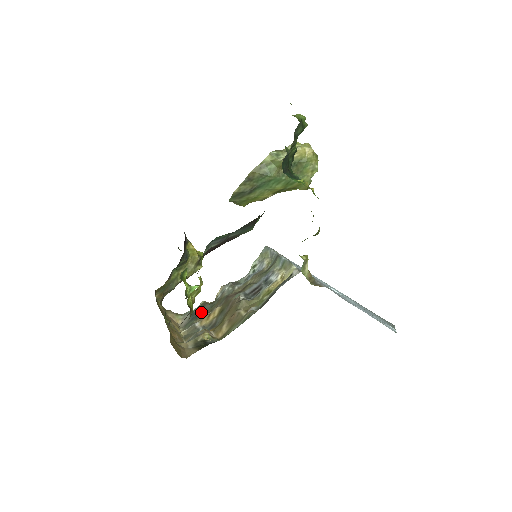
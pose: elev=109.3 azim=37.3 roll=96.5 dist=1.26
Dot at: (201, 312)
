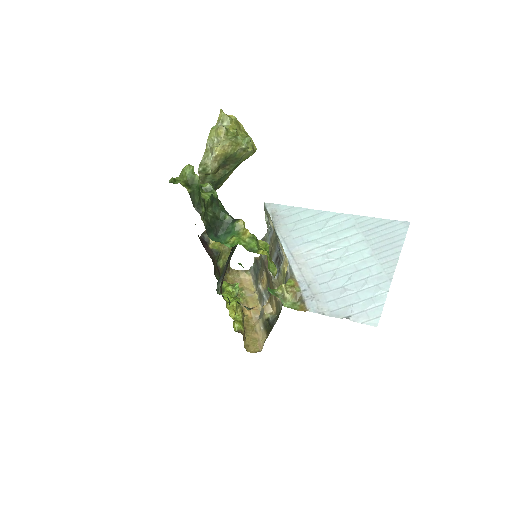
Dot at: (258, 268)
